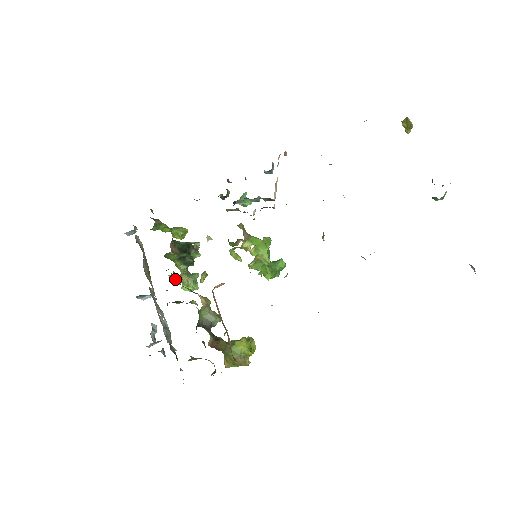
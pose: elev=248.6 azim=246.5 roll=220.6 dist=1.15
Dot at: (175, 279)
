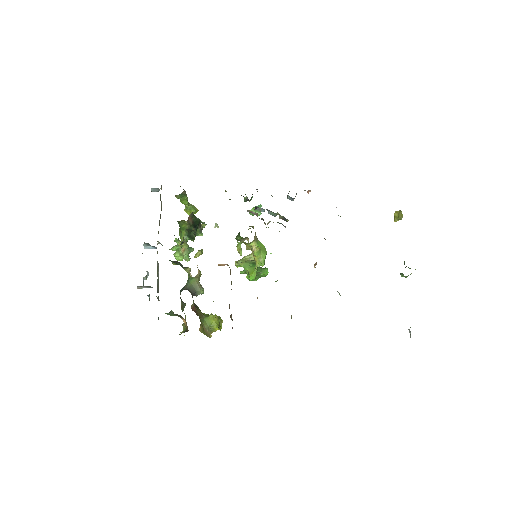
Dot at: (181, 244)
